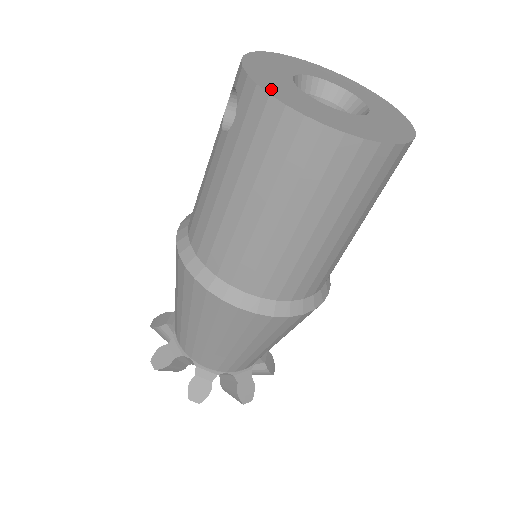
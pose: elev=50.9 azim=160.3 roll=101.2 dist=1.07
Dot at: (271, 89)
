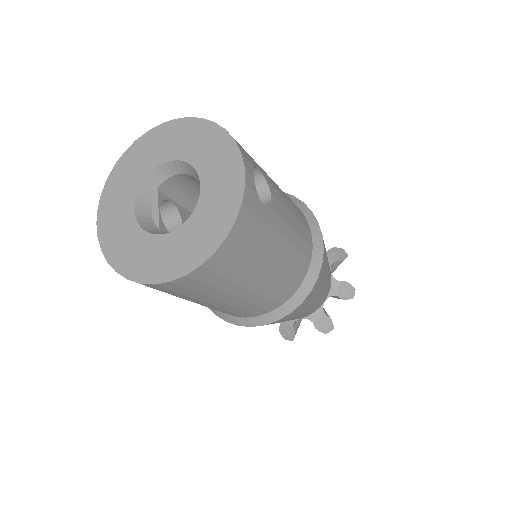
Dot at: (110, 250)
